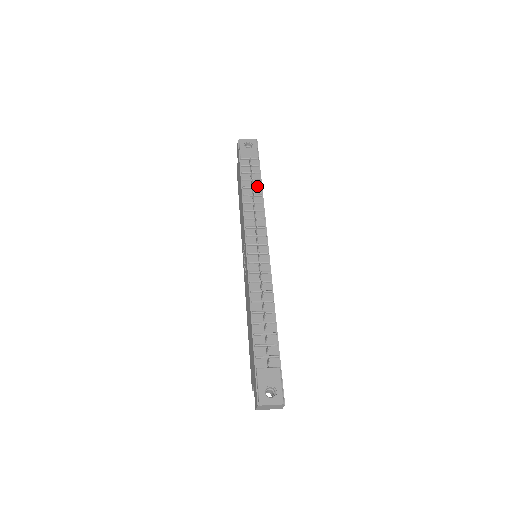
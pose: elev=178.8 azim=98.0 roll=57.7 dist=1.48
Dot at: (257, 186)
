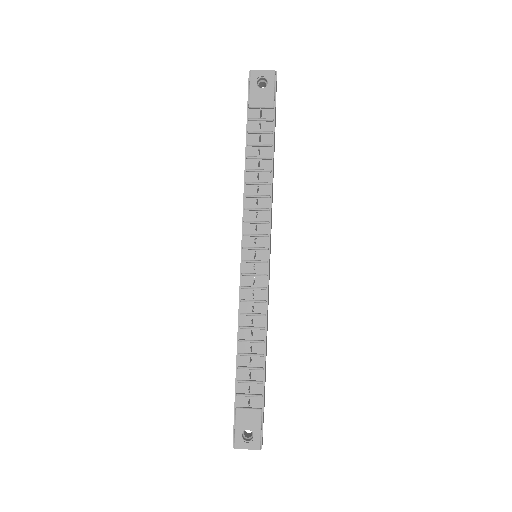
Dot at: (266, 155)
